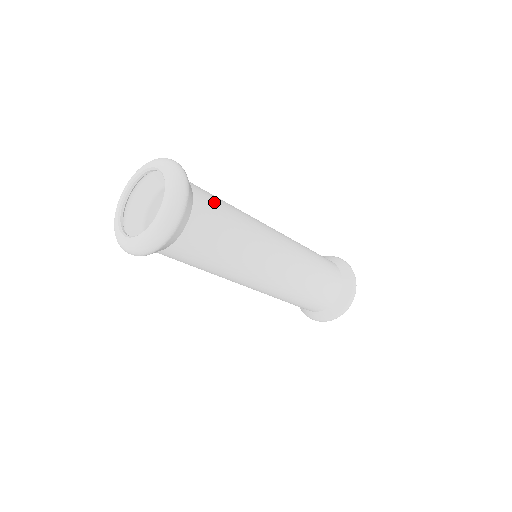
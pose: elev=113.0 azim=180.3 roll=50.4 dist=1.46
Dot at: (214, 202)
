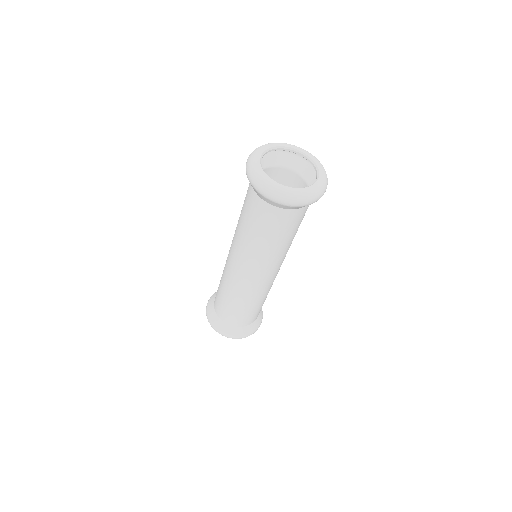
Dot at: occluded
